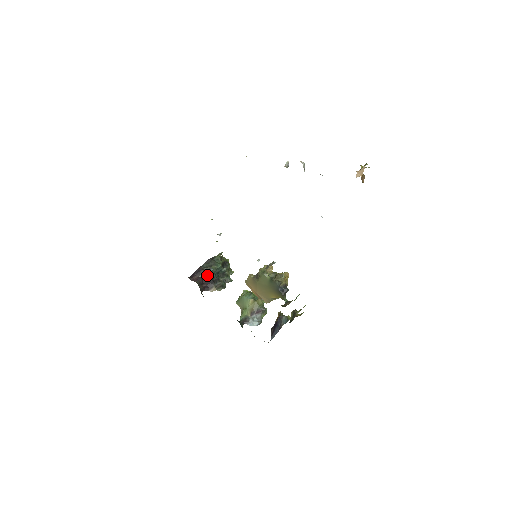
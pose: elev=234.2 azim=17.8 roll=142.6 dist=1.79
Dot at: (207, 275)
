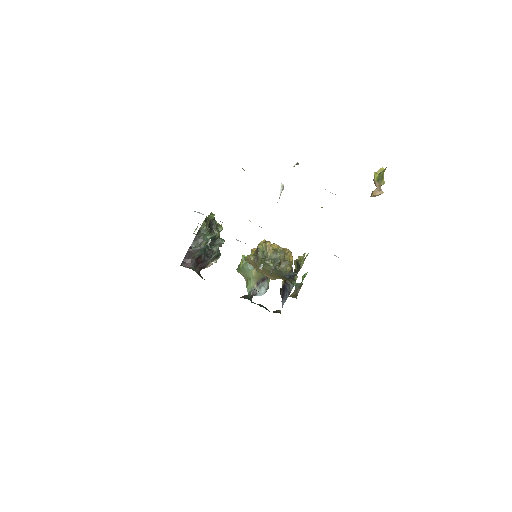
Dot at: (200, 255)
